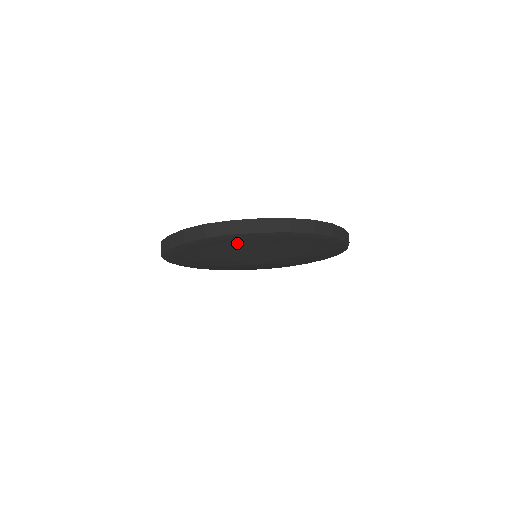
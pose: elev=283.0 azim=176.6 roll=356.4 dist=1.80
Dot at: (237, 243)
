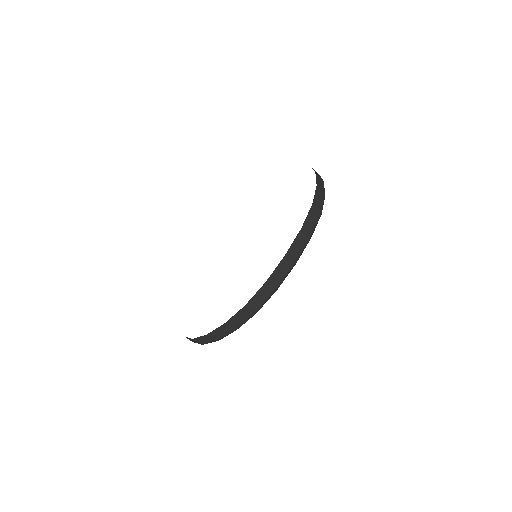
Dot at: occluded
